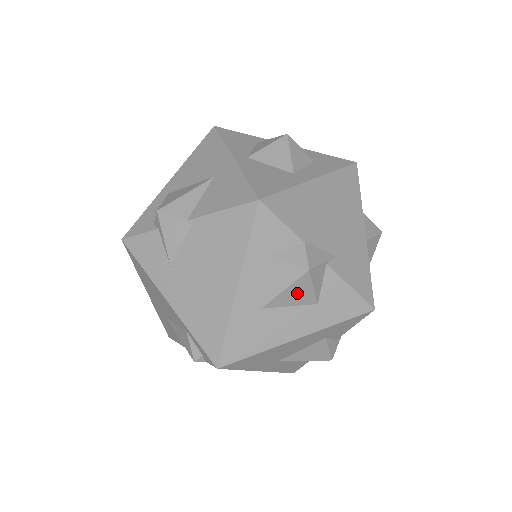
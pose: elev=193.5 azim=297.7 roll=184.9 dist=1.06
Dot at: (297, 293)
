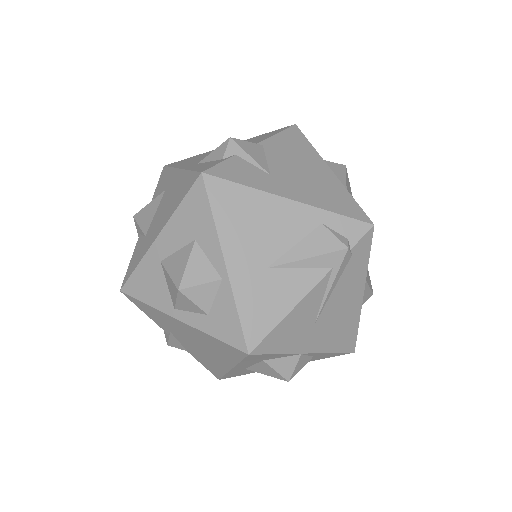
Dot at: (349, 187)
